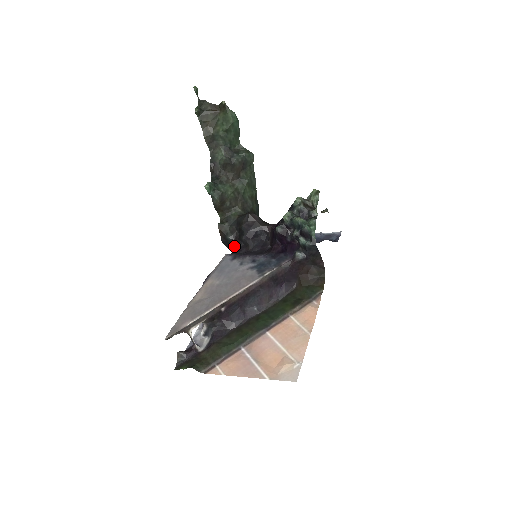
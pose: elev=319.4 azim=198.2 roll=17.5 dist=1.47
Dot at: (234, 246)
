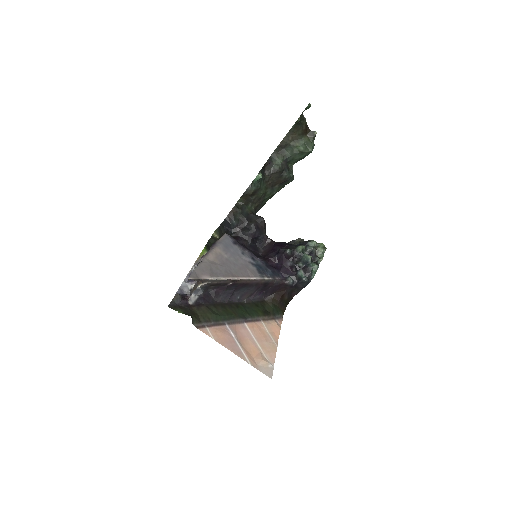
Dot at: (232, 231)
